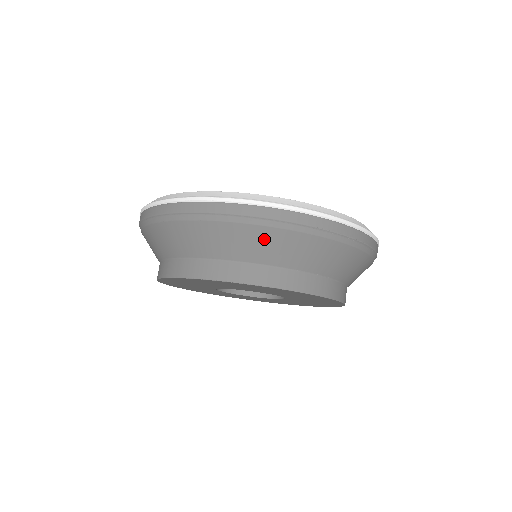
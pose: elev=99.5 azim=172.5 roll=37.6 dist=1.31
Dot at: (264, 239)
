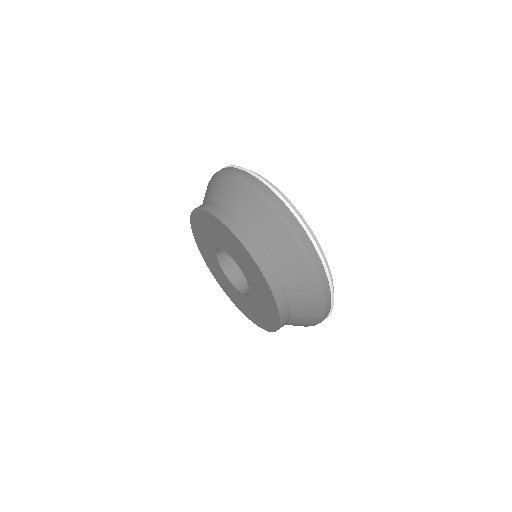
Dot at: (295, 260)
